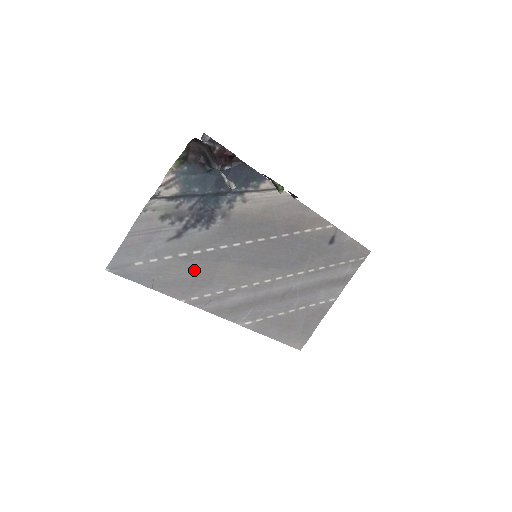
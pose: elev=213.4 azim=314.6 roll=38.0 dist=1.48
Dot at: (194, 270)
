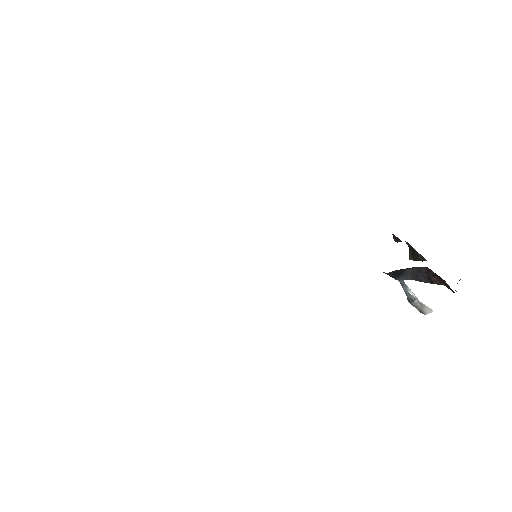
Dot at: occluded
